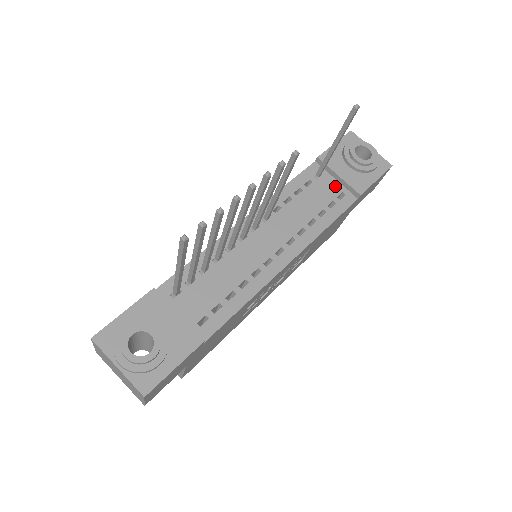
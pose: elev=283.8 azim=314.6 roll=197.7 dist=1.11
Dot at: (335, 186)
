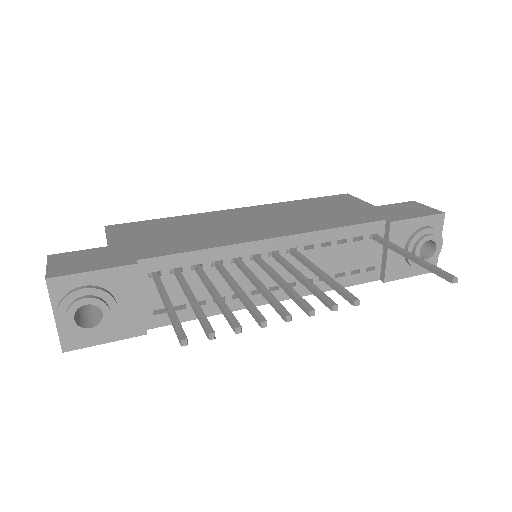
Dot at: (376, 256)
